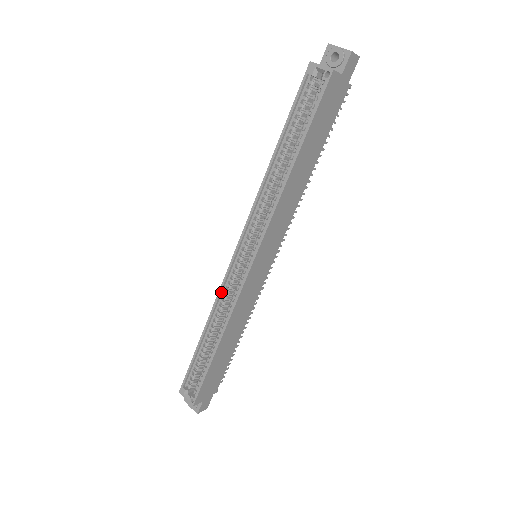
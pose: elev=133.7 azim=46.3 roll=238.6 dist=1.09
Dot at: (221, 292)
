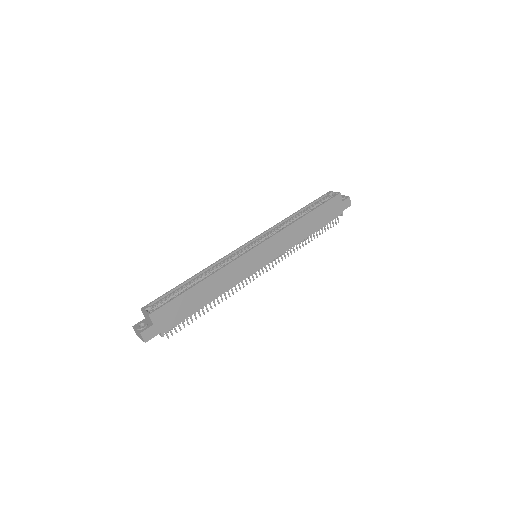
Dot at: (224, 259)
